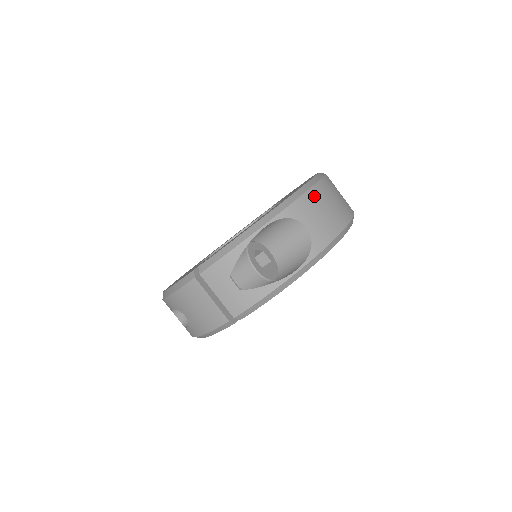
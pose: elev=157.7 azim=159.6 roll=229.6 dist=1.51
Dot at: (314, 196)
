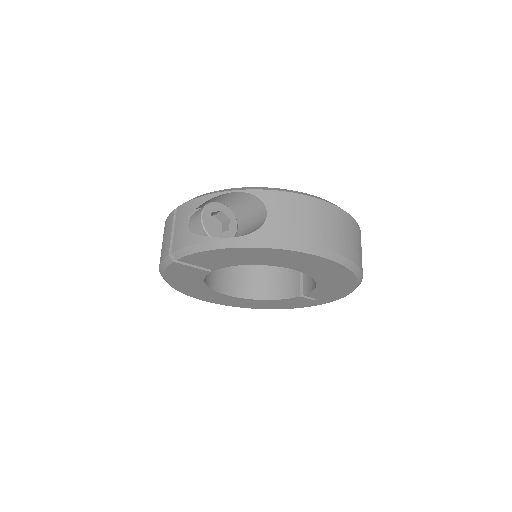
Dot at: (300, 201)
